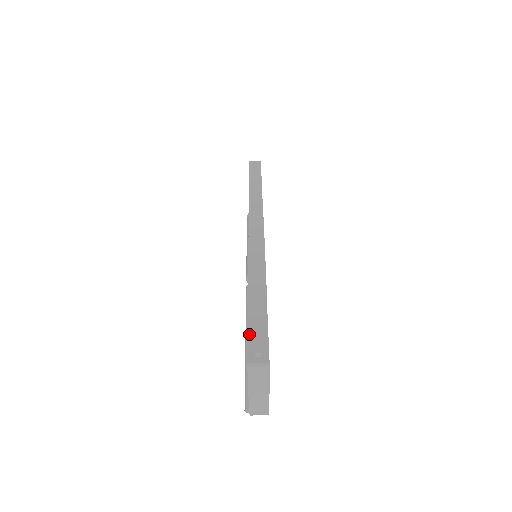
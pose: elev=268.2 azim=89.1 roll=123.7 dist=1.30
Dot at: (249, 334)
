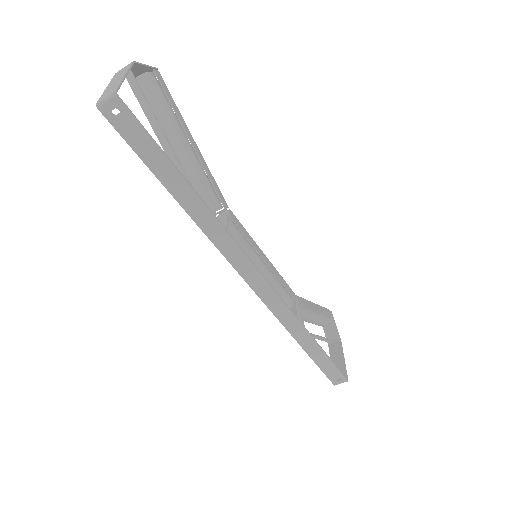
Dot at: (324, 372)
